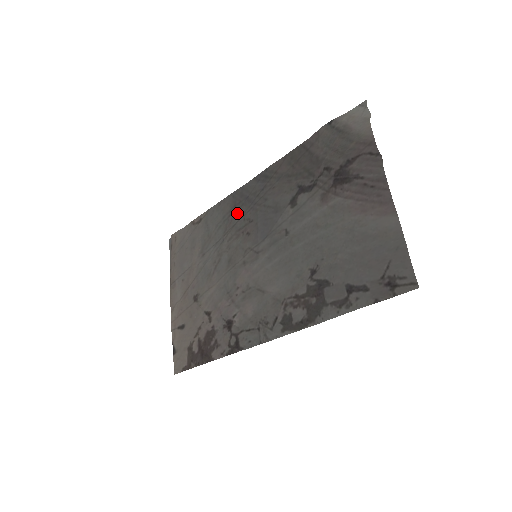
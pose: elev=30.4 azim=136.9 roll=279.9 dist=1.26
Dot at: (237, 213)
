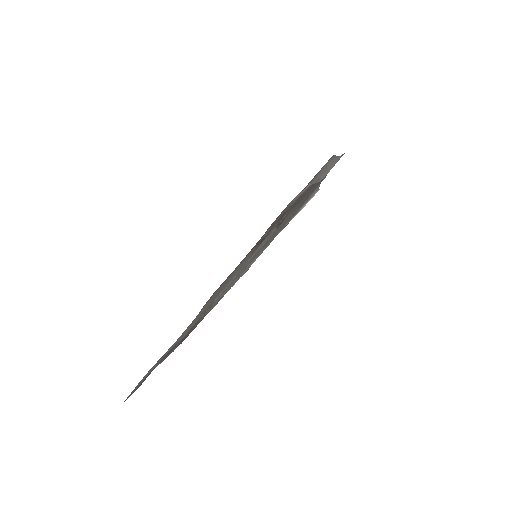
Dot at: (303, 203)
